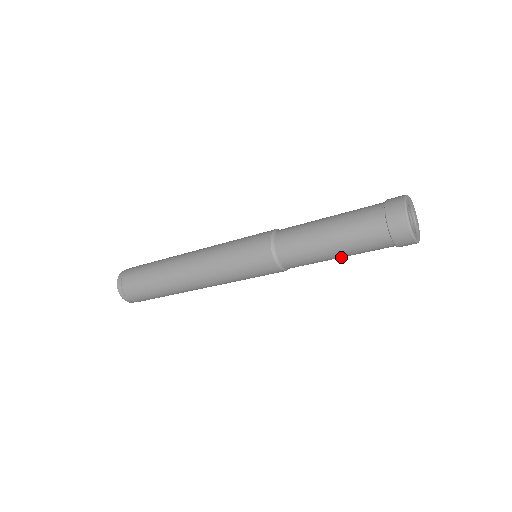
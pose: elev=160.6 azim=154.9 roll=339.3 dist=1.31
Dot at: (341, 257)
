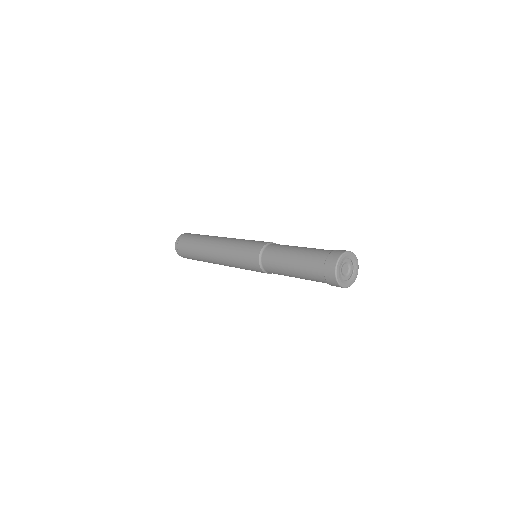
Dot at: occluded
